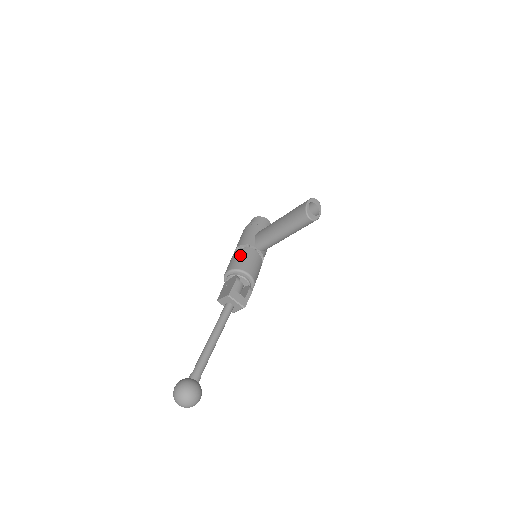
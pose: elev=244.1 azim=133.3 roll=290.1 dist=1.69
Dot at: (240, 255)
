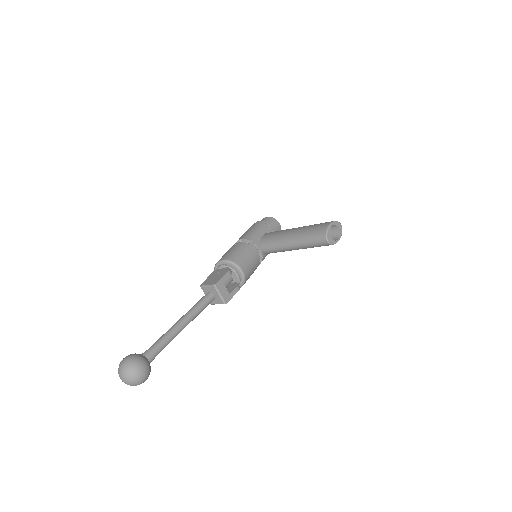
Dot at: (241, 249)
